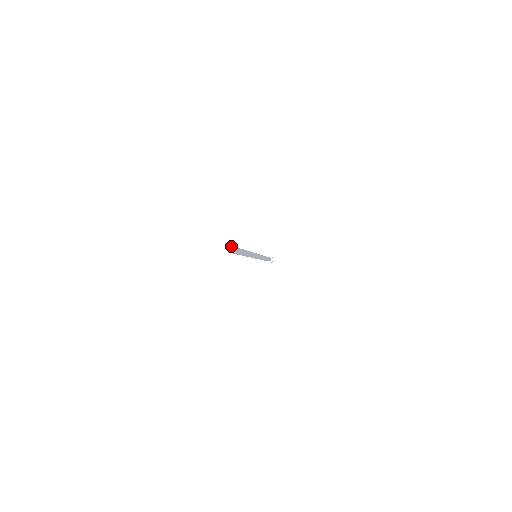
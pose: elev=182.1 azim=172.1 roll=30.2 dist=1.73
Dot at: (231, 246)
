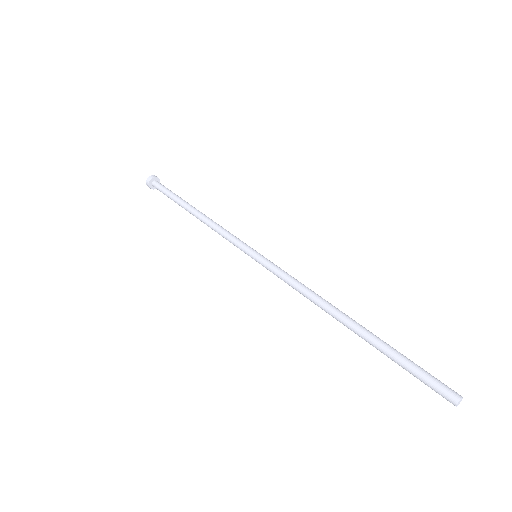
Dot at: (459, 401)
